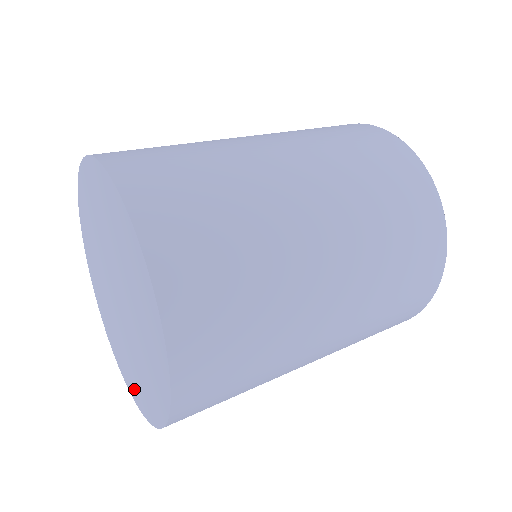
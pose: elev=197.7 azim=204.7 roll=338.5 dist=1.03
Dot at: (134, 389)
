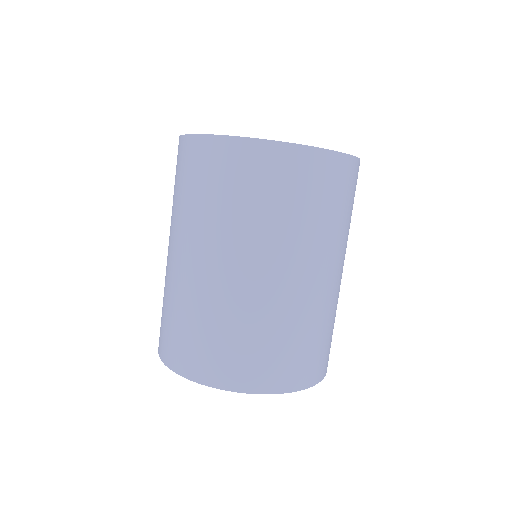
Dot at: occluded
